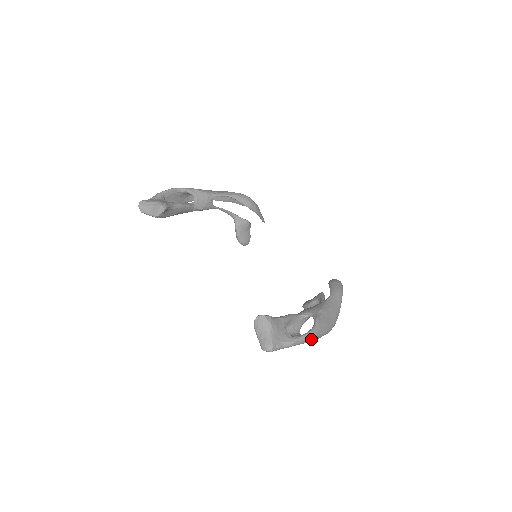
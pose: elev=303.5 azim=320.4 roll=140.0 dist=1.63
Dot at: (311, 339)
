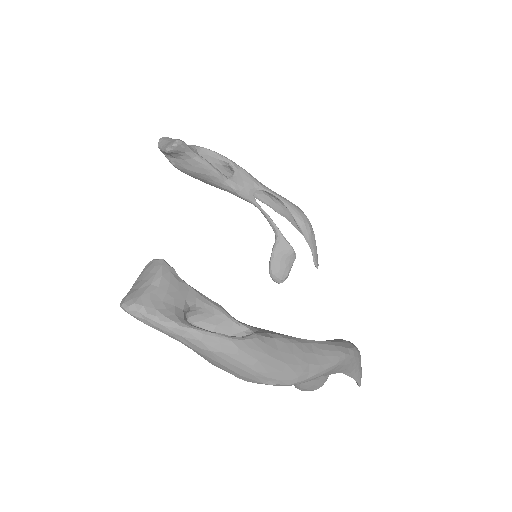
Dot at: (219, 352)
